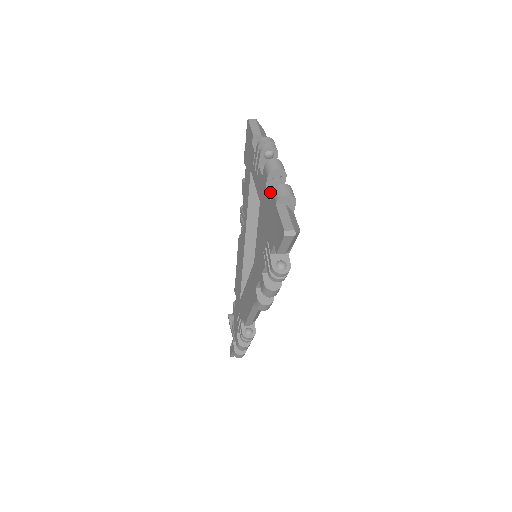
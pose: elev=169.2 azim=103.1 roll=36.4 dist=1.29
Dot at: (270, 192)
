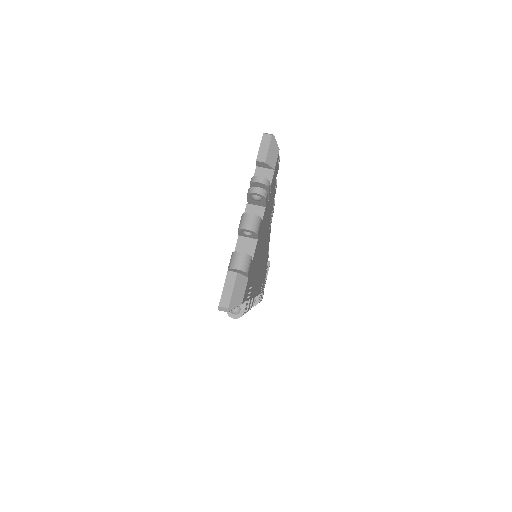
Dot at: (239, 244)
